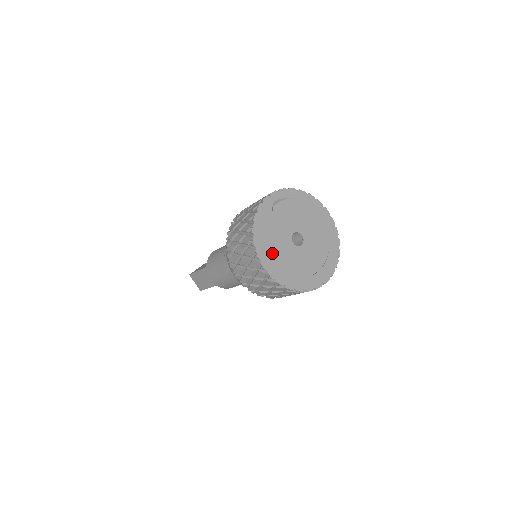
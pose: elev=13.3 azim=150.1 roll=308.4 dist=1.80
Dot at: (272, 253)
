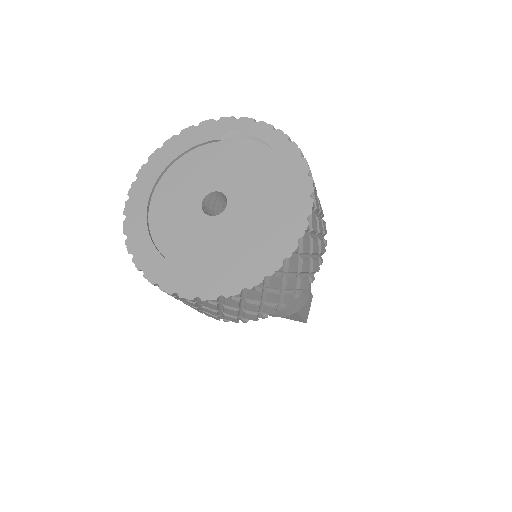
Dot at: (161, 188)
